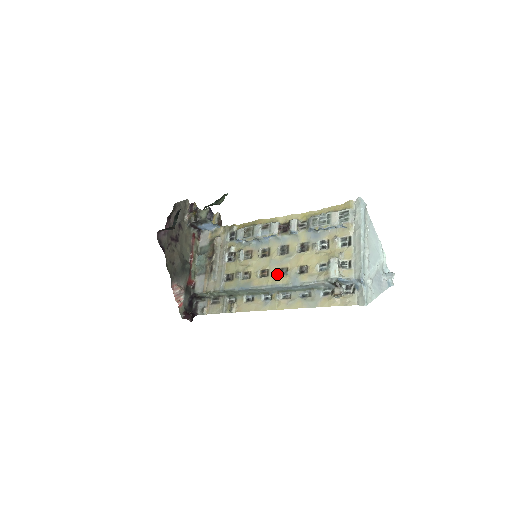
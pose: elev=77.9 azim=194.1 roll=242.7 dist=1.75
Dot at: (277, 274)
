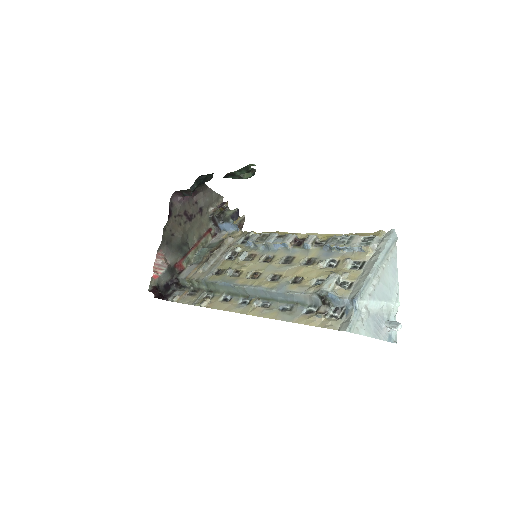
Dot at: (268, 279)
